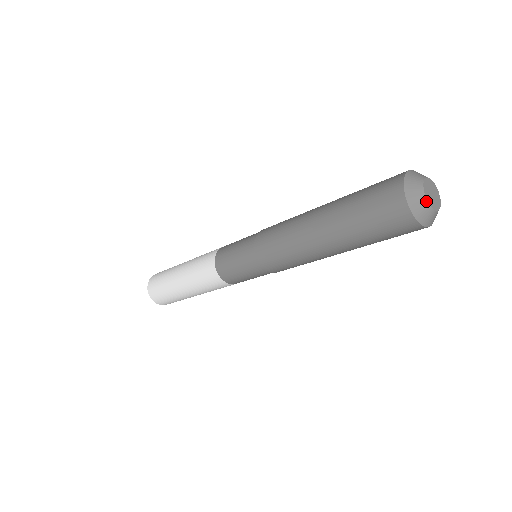
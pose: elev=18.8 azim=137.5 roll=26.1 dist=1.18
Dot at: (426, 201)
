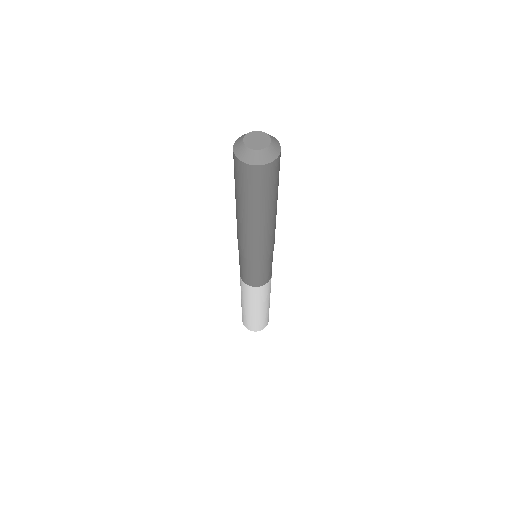
Dot at: (255, 151)
